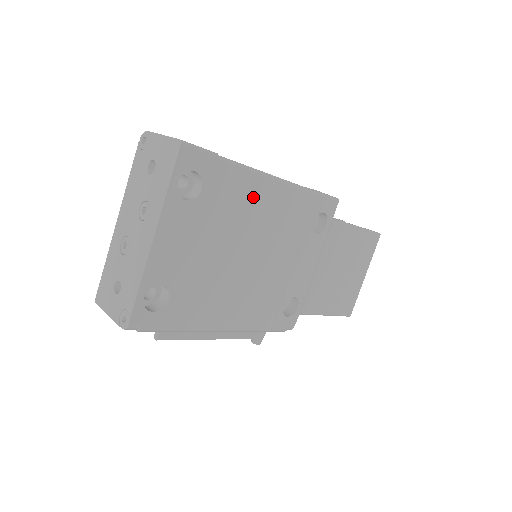
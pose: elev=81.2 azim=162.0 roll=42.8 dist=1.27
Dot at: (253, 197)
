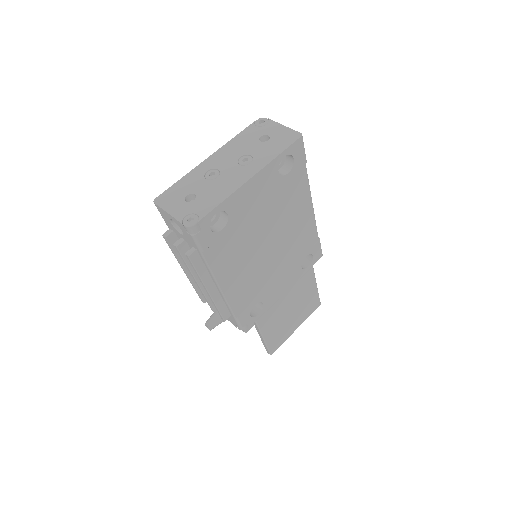
Dot at: (298, 206)
